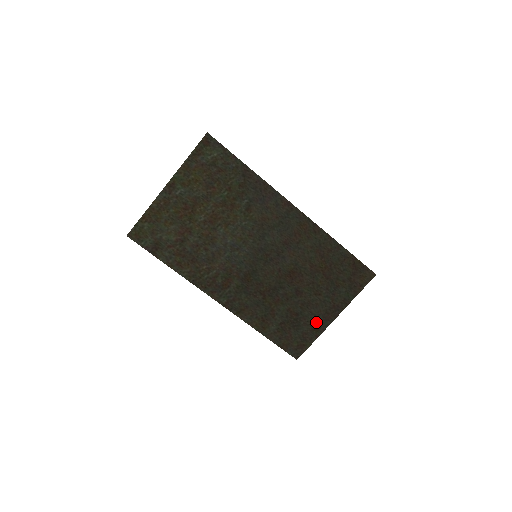
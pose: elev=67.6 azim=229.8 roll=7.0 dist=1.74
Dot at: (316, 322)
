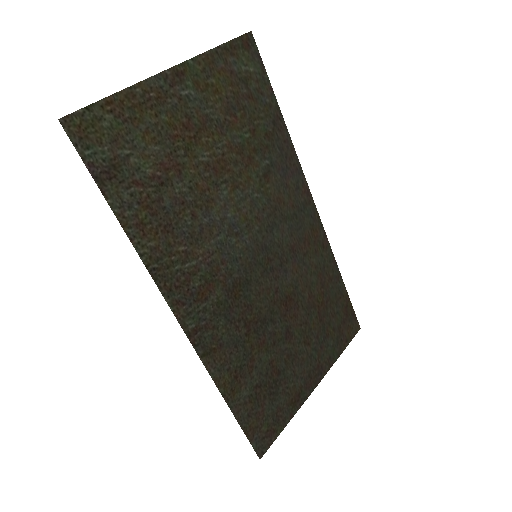
Dot at: (296, 390)
